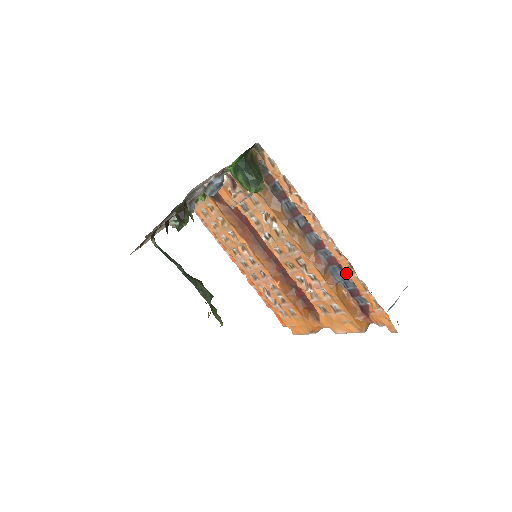
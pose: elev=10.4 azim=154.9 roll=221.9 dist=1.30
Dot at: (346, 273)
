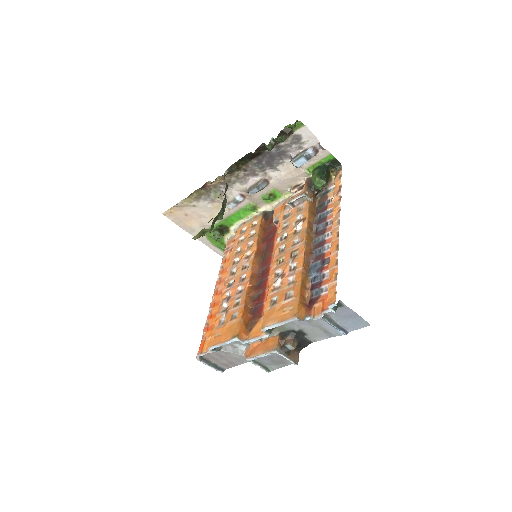
Dot at: (330, 251)
